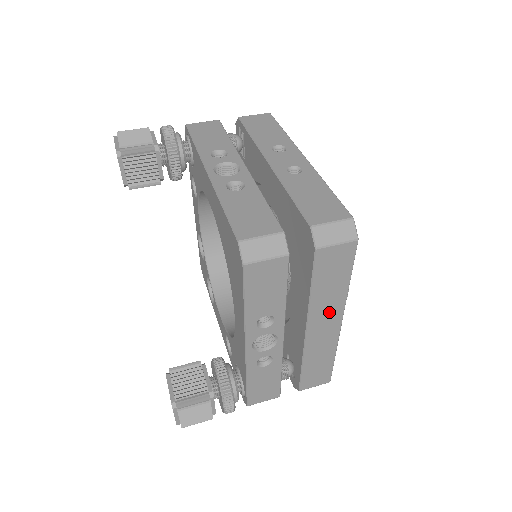
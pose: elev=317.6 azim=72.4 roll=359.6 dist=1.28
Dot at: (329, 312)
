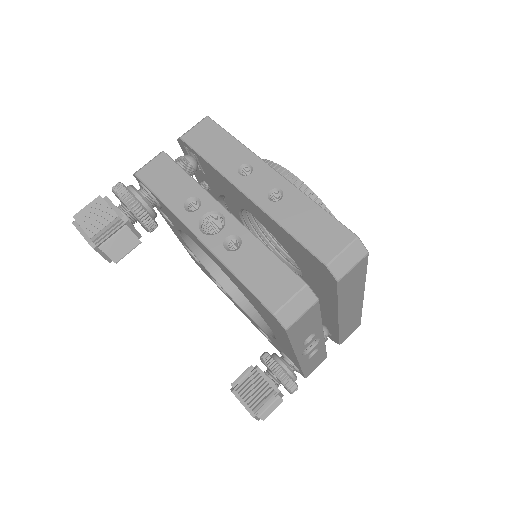
Dot at: (354, 299)
